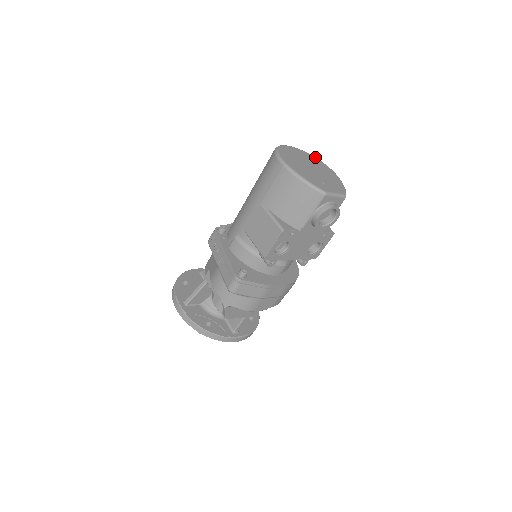
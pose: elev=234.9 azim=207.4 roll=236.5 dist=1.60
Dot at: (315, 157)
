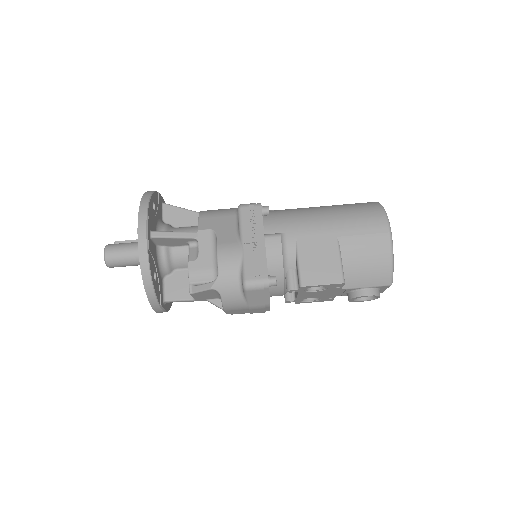
Dot at: occluded
